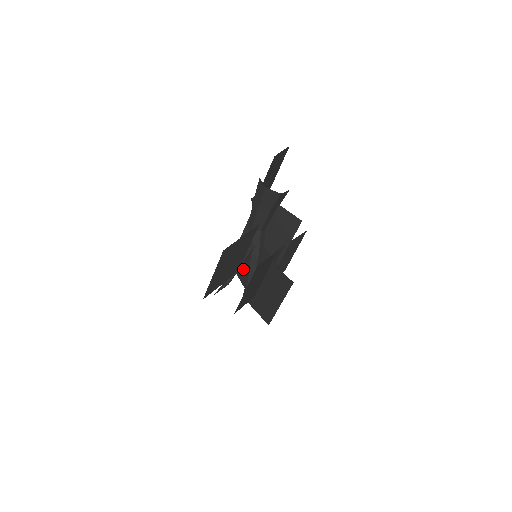
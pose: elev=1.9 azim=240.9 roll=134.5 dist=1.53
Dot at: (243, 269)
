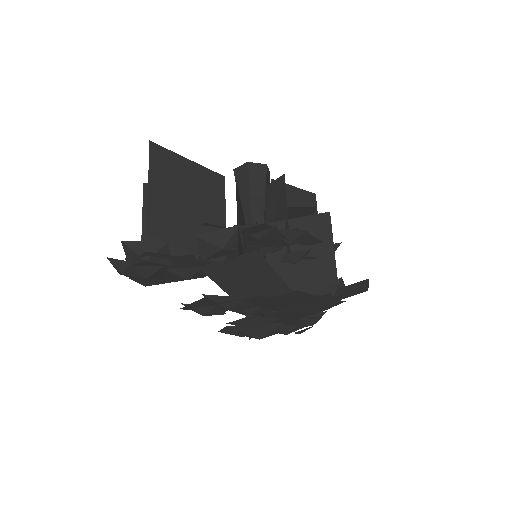
Dot at: occluded
